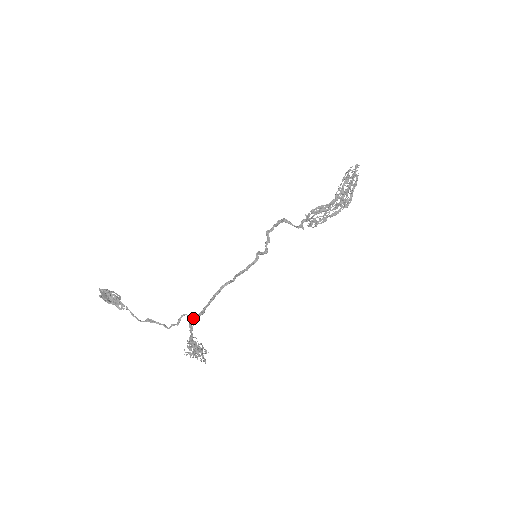
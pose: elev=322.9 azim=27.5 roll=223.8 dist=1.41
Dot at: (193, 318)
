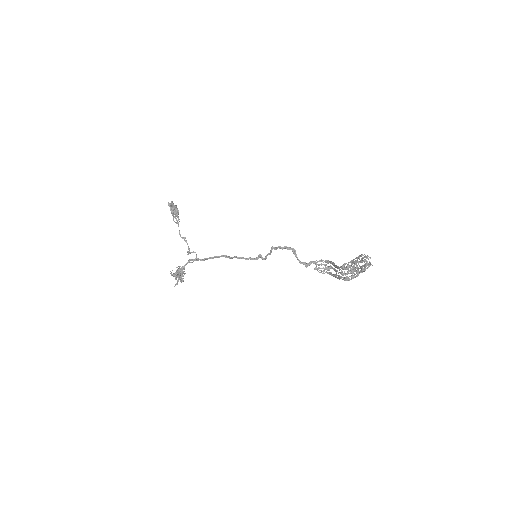
Dot at: (196, 258)
